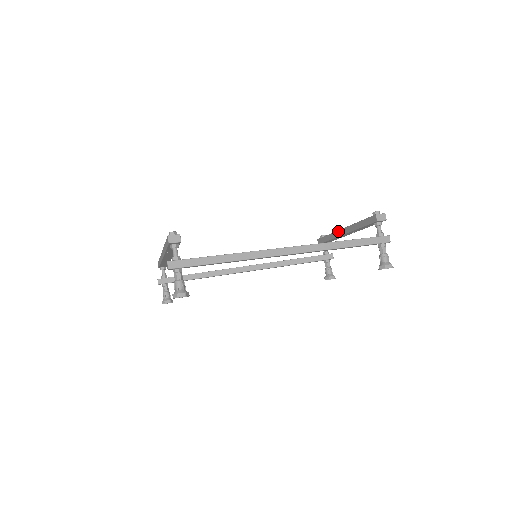
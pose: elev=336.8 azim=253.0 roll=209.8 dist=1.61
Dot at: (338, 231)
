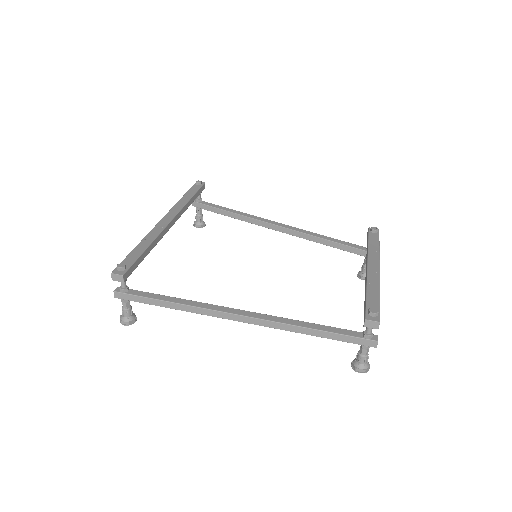
Dot at: (367, 260)
